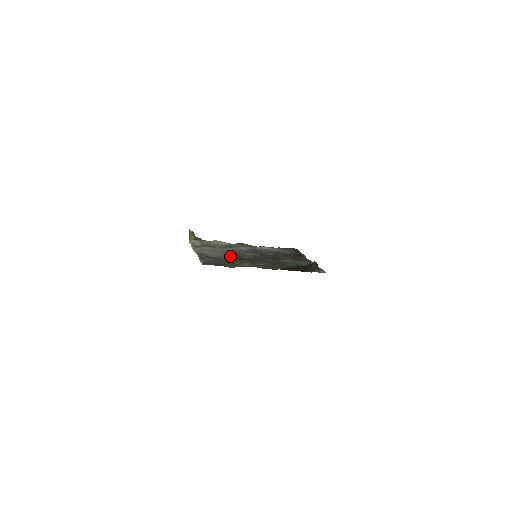
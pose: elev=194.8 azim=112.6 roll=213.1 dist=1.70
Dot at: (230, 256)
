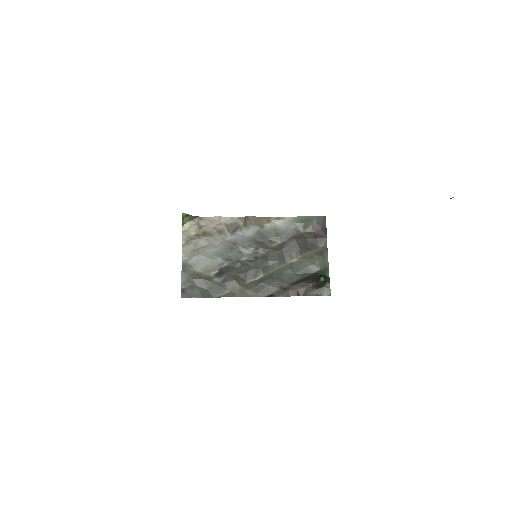
Dot at: (222, 264)
